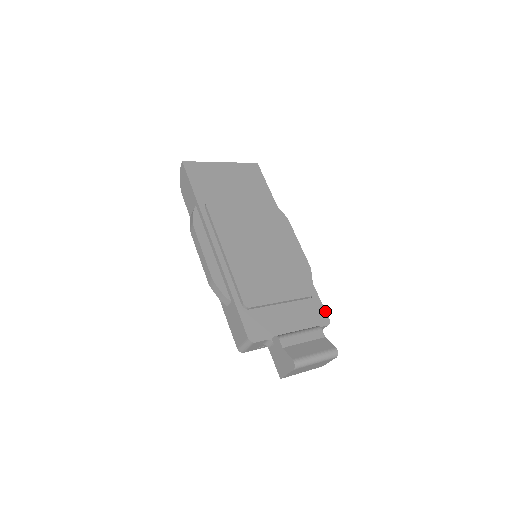
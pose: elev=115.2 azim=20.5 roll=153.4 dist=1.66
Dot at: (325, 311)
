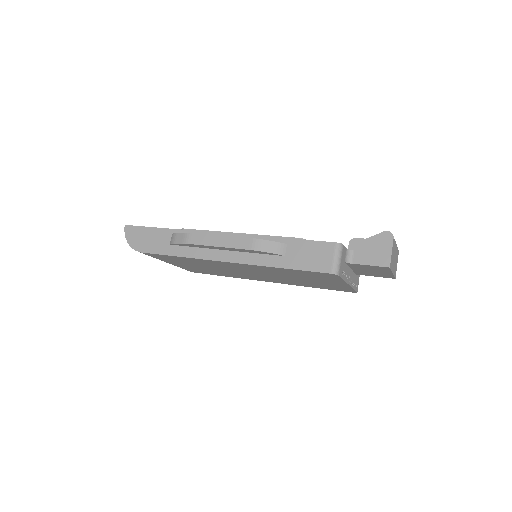
Dot at: occluded
